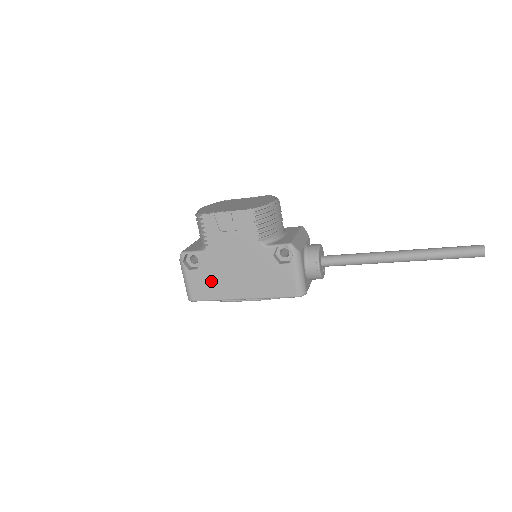
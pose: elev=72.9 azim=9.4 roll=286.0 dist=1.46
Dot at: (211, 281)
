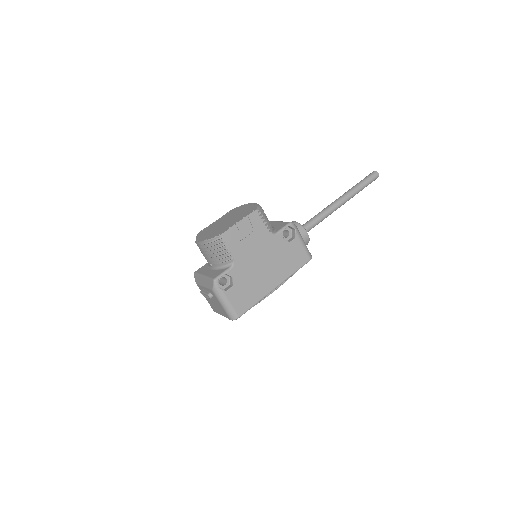
Dot at: (247, 289)
